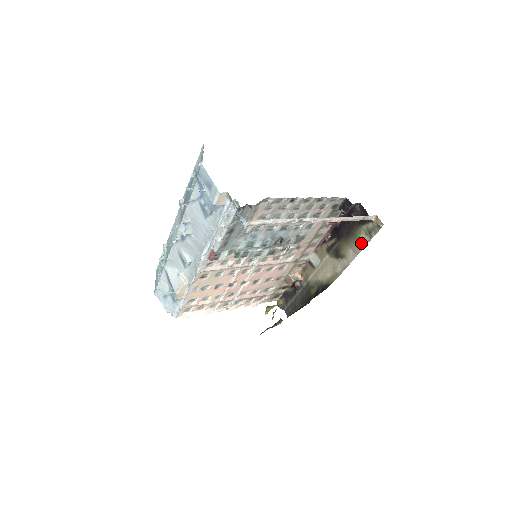
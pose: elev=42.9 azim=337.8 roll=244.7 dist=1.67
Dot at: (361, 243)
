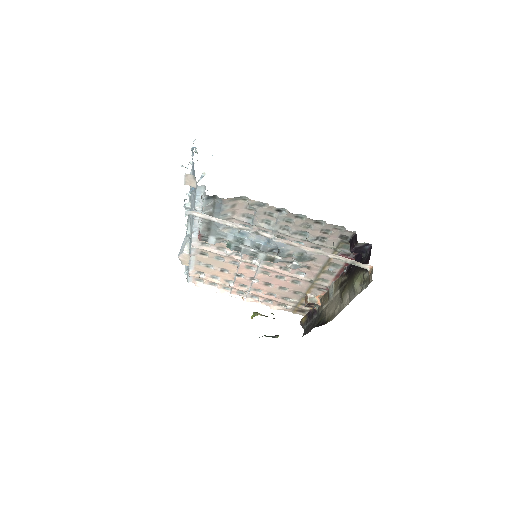
Dot at: (354, 291)
